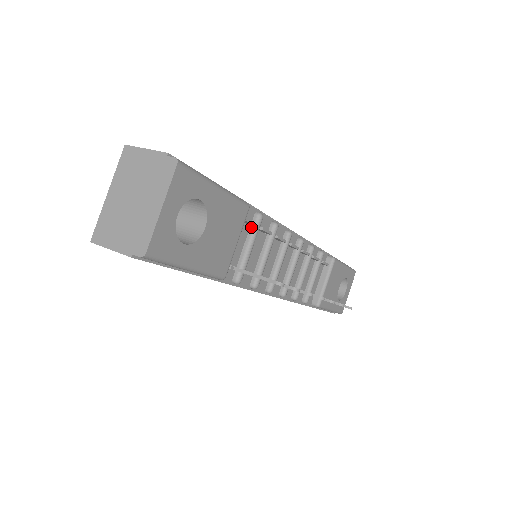
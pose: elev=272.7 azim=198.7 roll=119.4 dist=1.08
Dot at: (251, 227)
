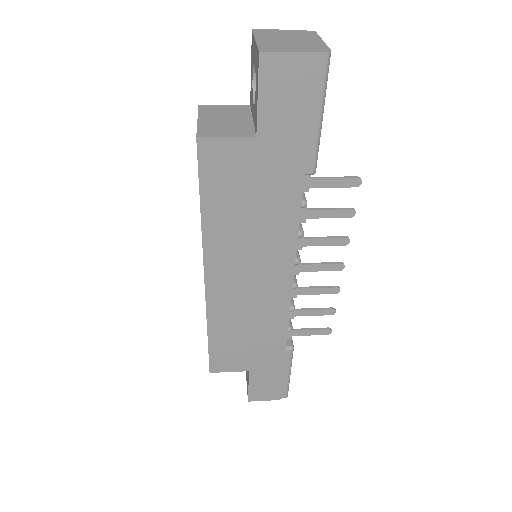
Dot at: occluded
